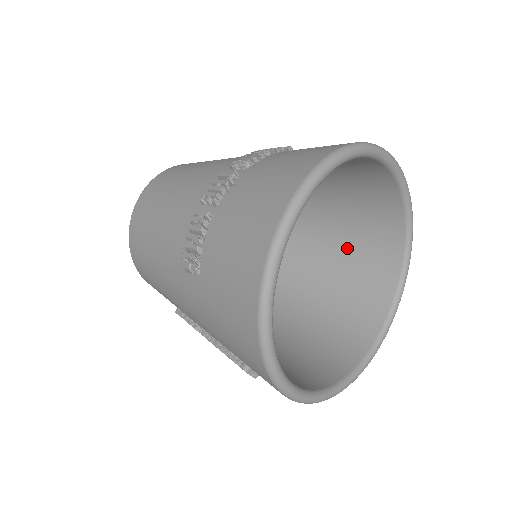
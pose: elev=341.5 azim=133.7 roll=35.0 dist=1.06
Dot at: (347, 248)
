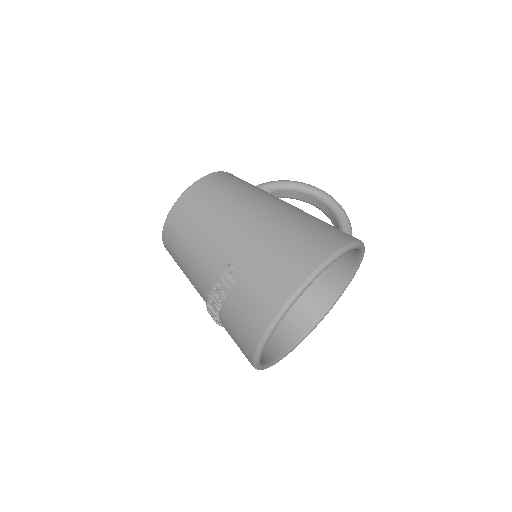
Dot at: occluded
